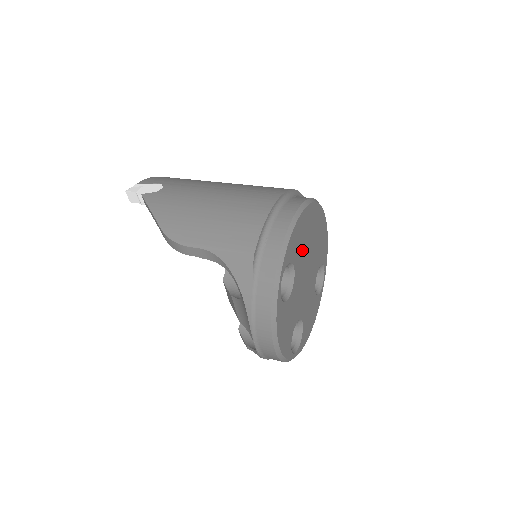
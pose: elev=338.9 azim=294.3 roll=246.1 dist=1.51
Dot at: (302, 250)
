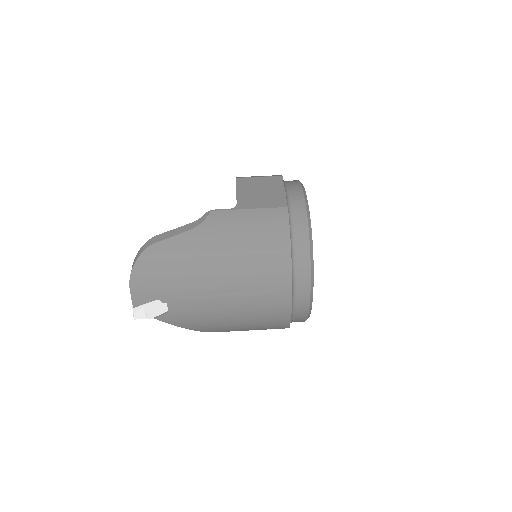
Dot at: occluded
